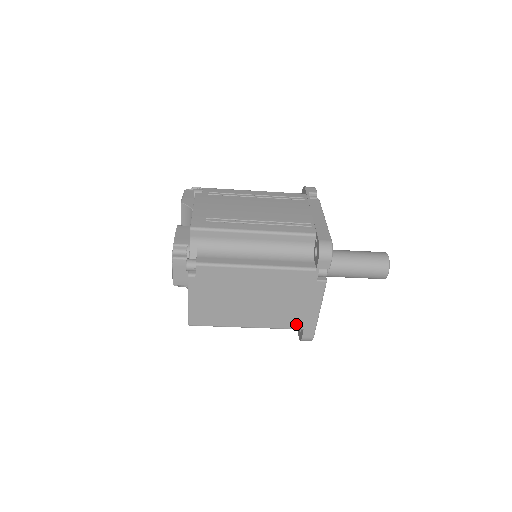
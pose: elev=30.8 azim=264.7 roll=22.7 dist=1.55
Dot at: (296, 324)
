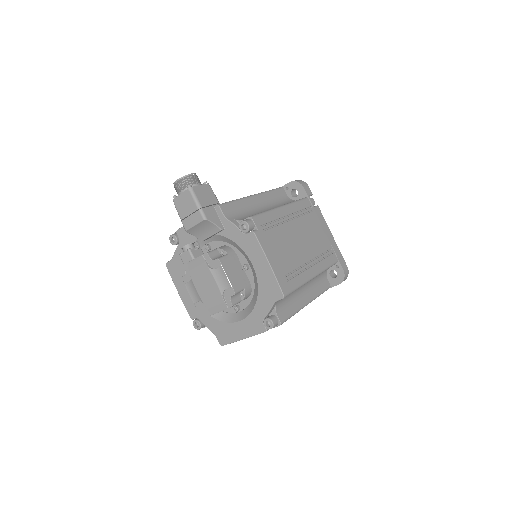
Dot at: occluded
